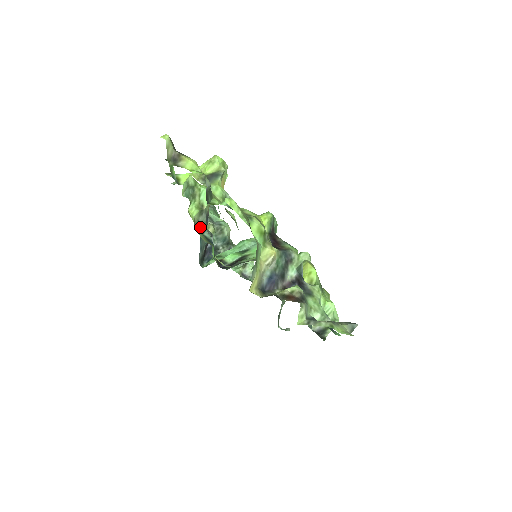
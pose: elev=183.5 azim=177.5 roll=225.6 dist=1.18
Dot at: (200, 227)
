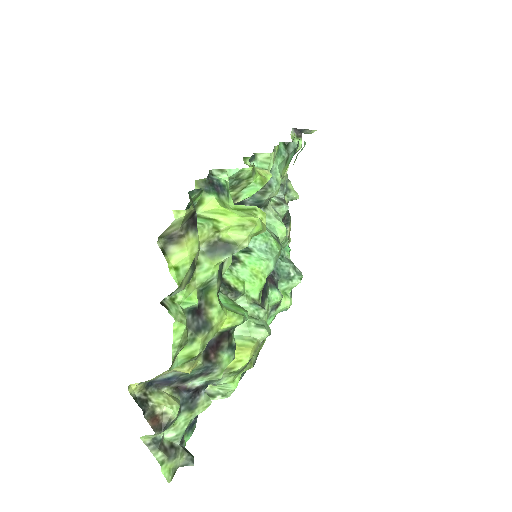
Dot at: occluded
